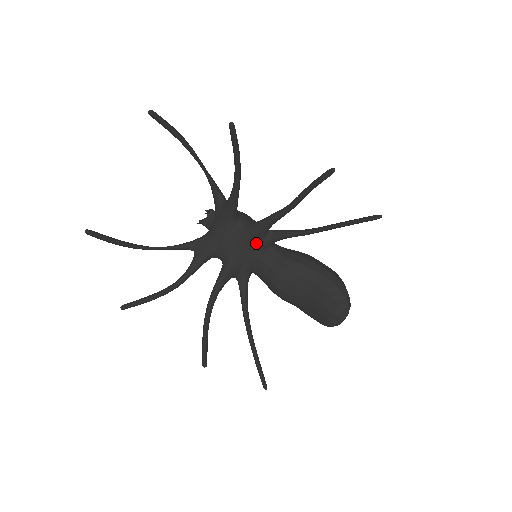
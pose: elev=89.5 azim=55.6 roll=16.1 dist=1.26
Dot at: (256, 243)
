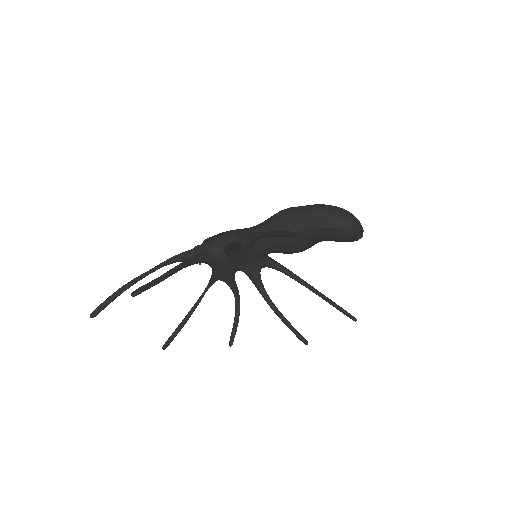
Dot at: (245, 253)
